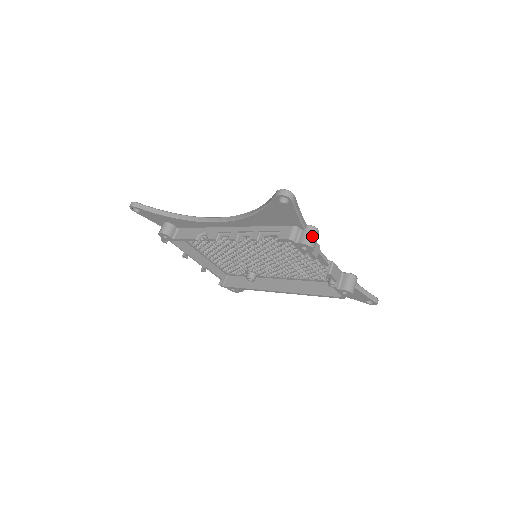
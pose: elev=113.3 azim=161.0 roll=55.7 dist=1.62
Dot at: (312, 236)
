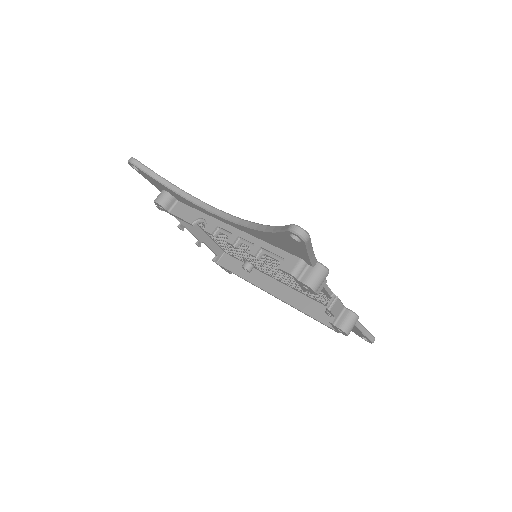
Dot at: (319, 278)
